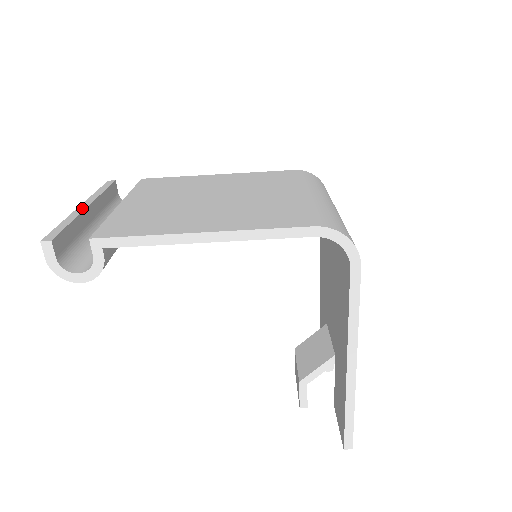
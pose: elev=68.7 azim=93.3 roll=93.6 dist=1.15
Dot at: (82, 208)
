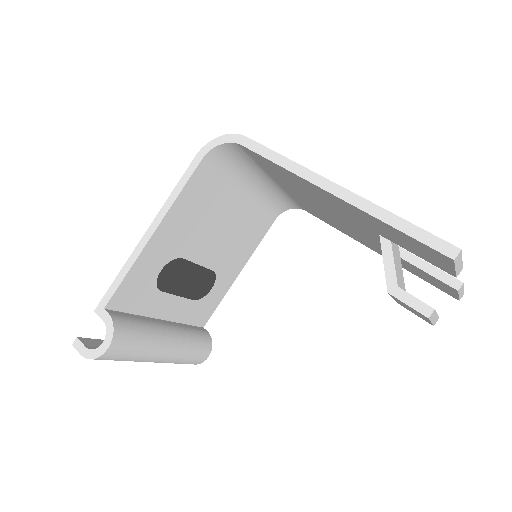
Dot at: occluded
